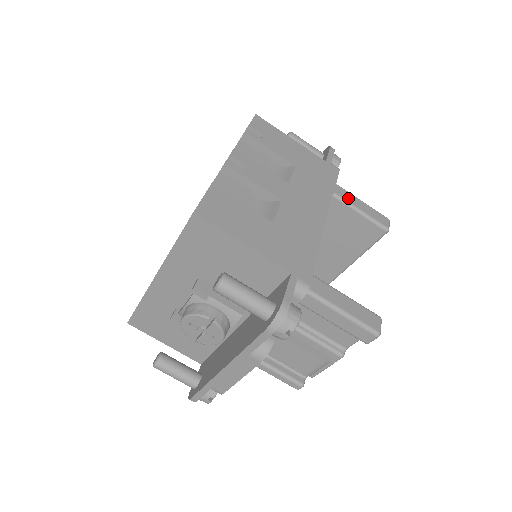
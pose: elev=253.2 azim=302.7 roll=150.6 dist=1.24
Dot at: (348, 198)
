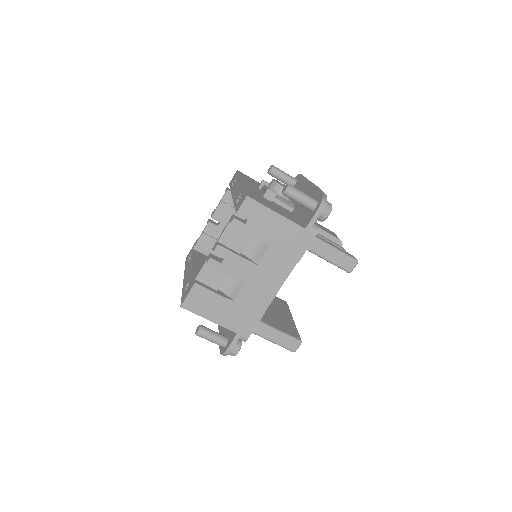
Dot at: (321, 251)
